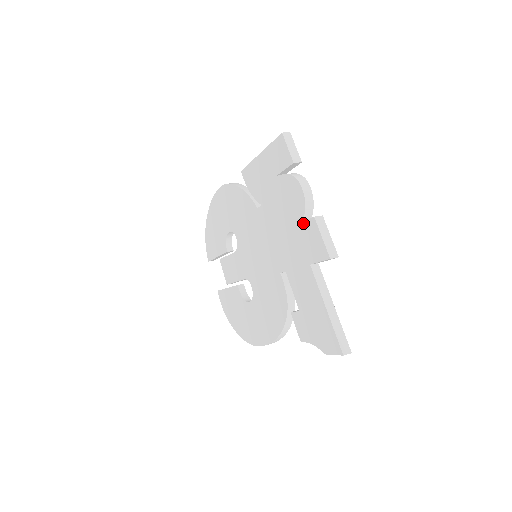
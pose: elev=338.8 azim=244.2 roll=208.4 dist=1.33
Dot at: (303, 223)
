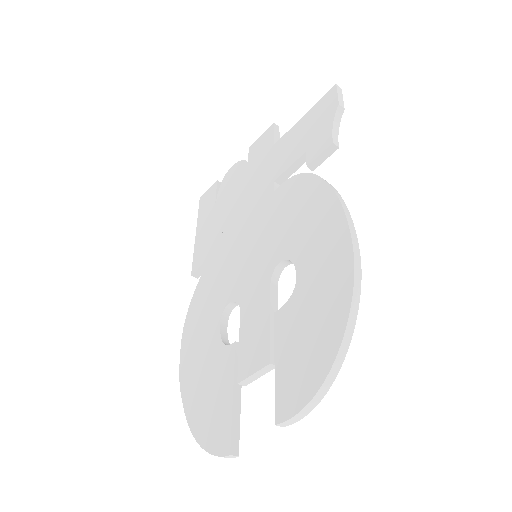
Dot at: (249, 160)
